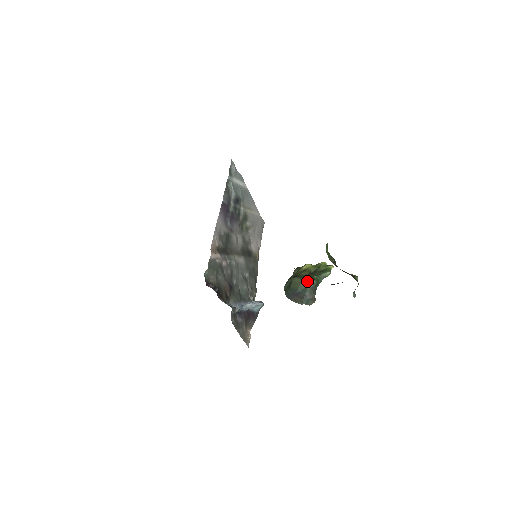
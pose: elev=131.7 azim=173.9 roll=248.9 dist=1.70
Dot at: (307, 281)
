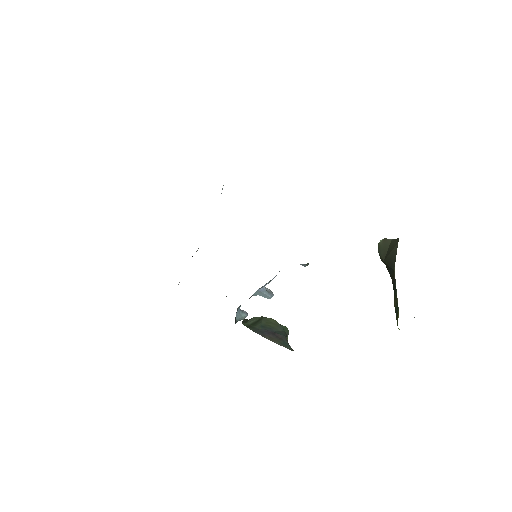
Dot at: (282, 325)
